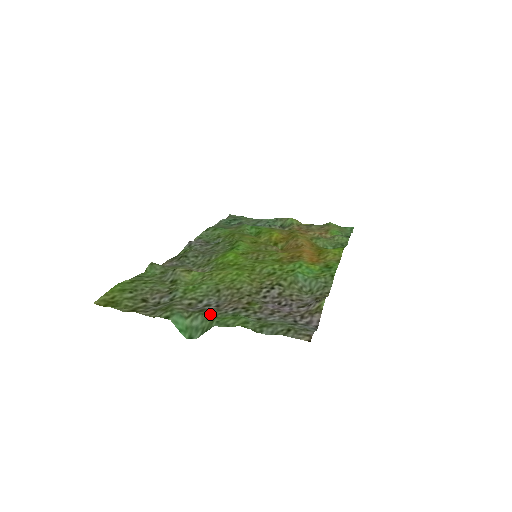
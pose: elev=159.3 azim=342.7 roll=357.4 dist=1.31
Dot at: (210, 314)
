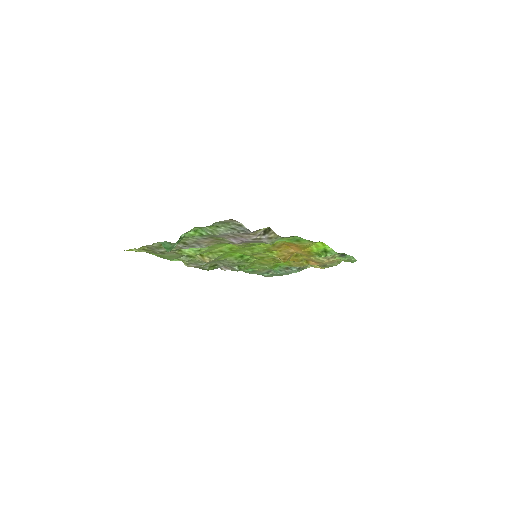
Dot at: (186, 238)
